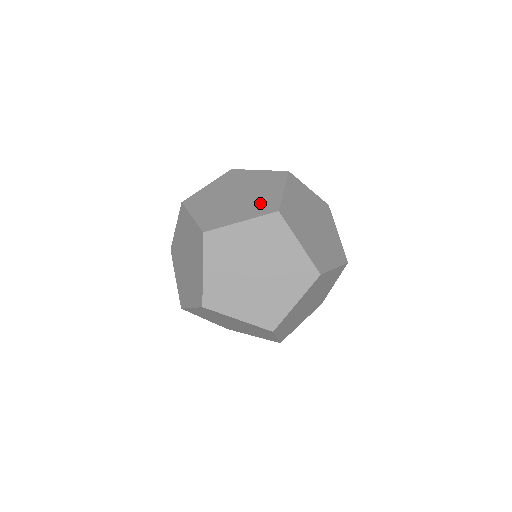
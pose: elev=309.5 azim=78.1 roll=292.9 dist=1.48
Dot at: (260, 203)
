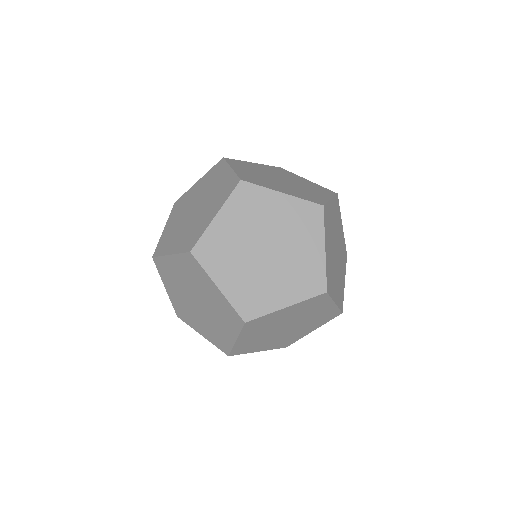
Dot at: (302, 273)
